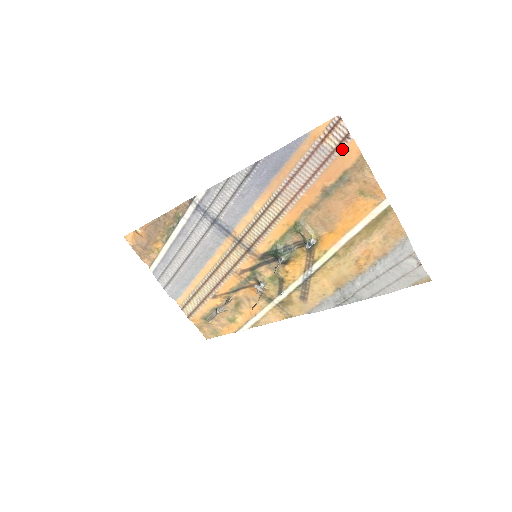
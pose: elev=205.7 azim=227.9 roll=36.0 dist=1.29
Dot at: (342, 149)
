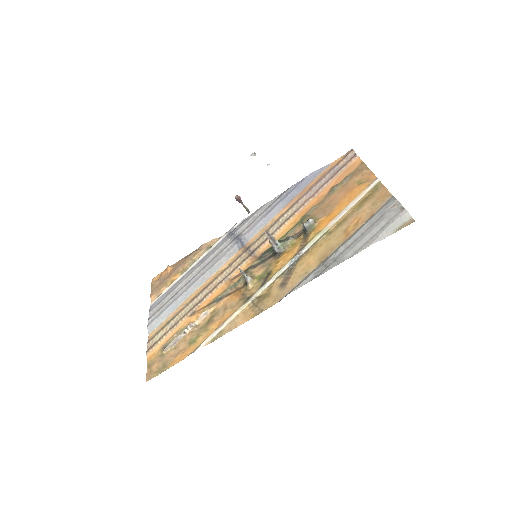
Dot at: (350, 164)
